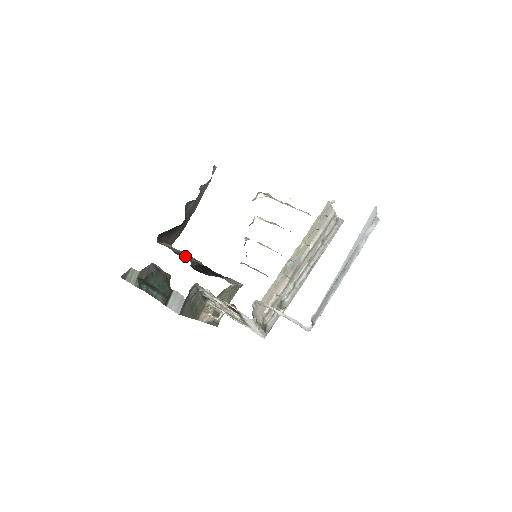
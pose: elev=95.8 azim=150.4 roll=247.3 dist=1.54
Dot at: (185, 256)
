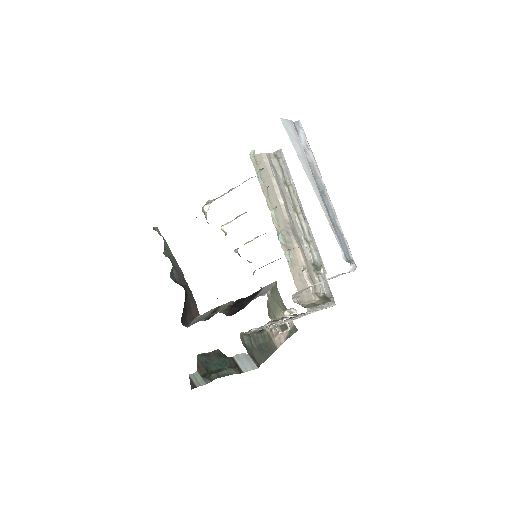
Dot at: (215, 312)
